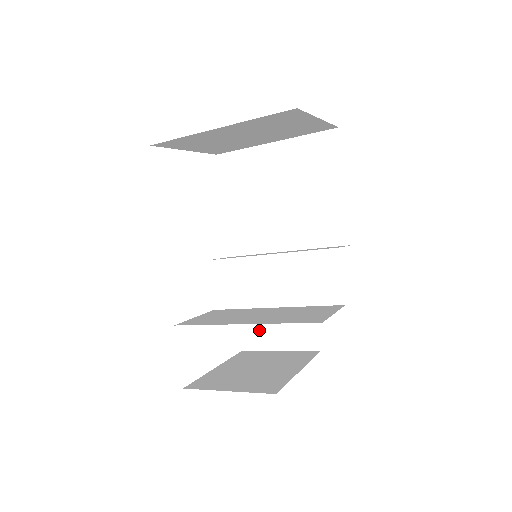
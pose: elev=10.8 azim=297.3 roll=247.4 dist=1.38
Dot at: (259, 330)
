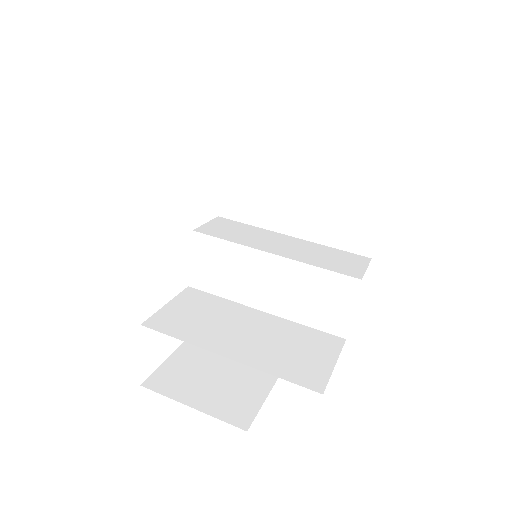
Dot at: occluded
